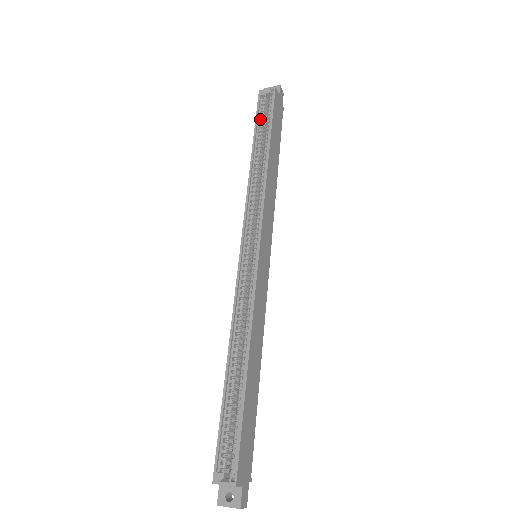
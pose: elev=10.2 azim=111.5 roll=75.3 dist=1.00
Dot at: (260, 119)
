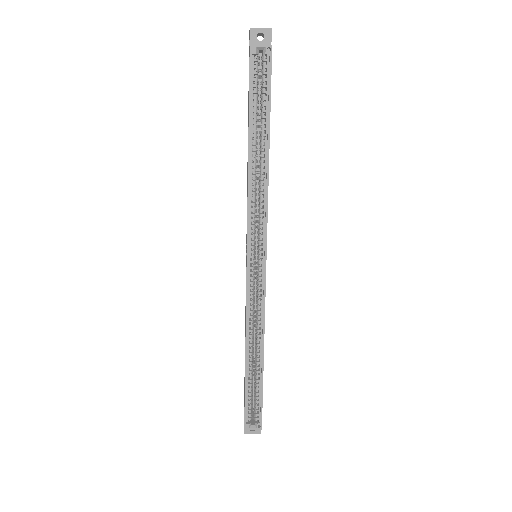
Dot at: (254, 93)
